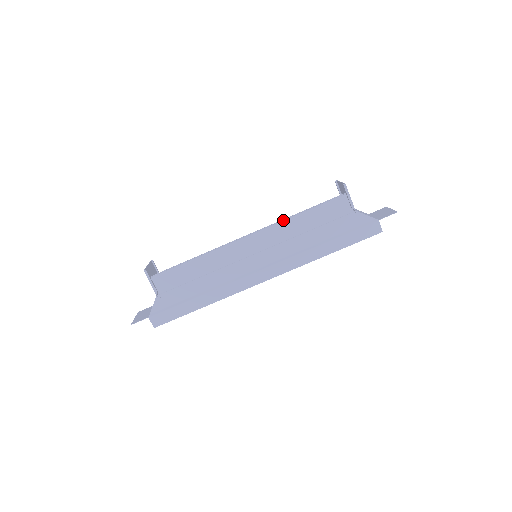
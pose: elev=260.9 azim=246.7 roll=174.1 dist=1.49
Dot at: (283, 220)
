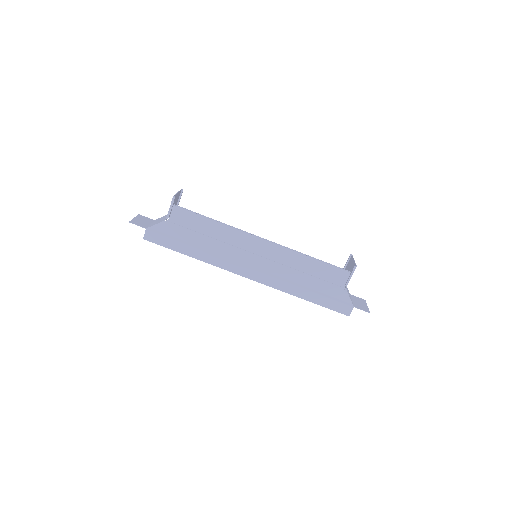
Dot at: (296, 251)
